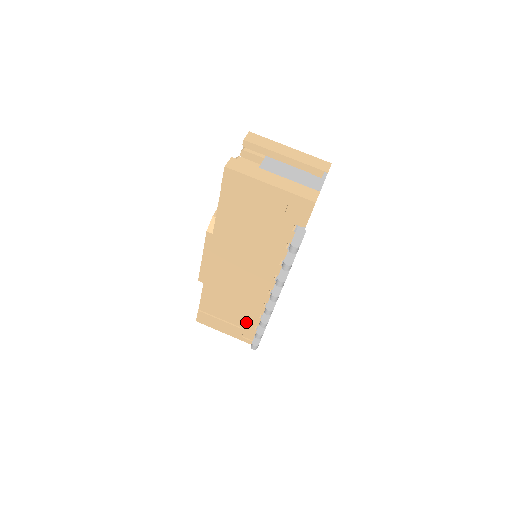
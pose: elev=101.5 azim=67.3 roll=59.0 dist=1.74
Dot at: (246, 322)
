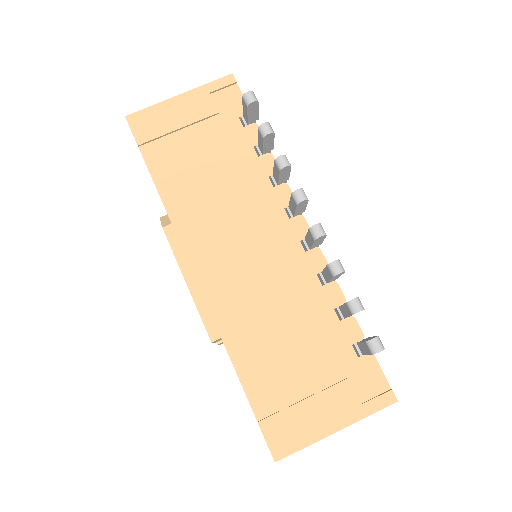
Dot at: (335, 356)
